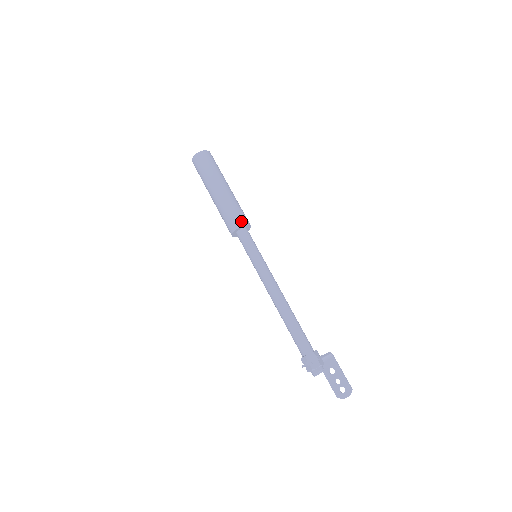
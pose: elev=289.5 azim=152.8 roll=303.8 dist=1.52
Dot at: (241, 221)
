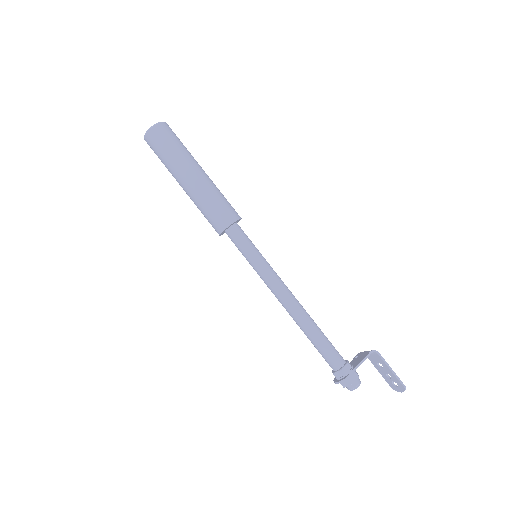
Dot at: (222, 223)
